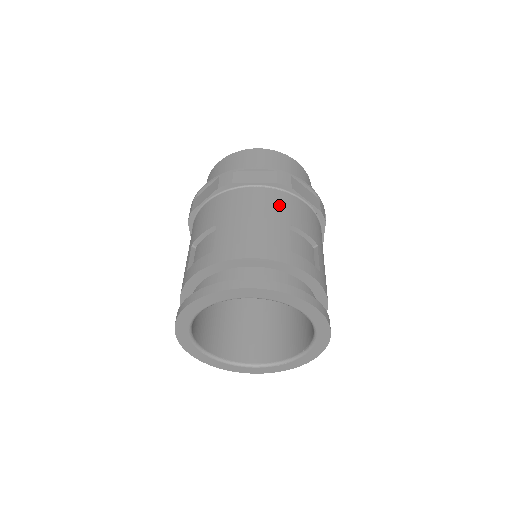
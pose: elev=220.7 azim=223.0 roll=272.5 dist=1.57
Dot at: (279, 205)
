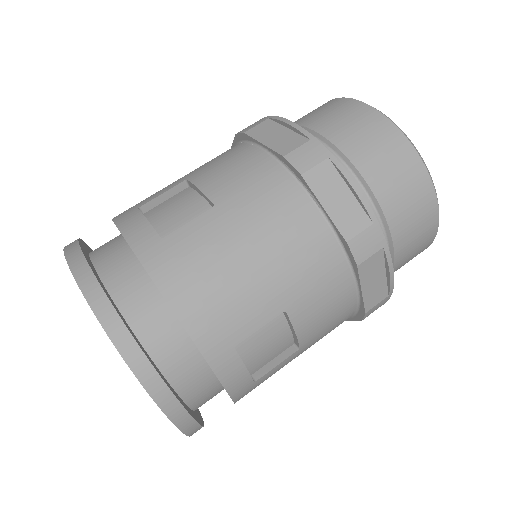
Dot at: (211, 160)
